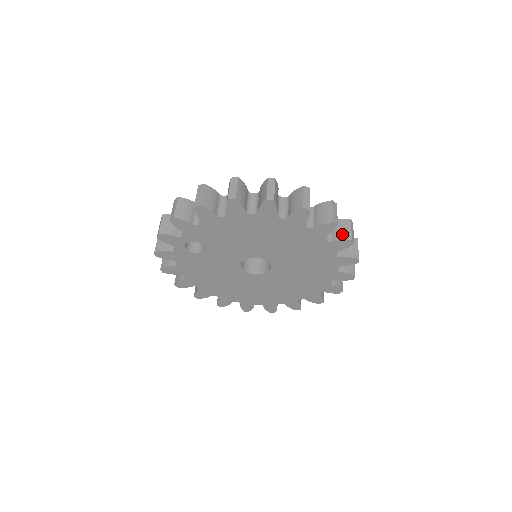
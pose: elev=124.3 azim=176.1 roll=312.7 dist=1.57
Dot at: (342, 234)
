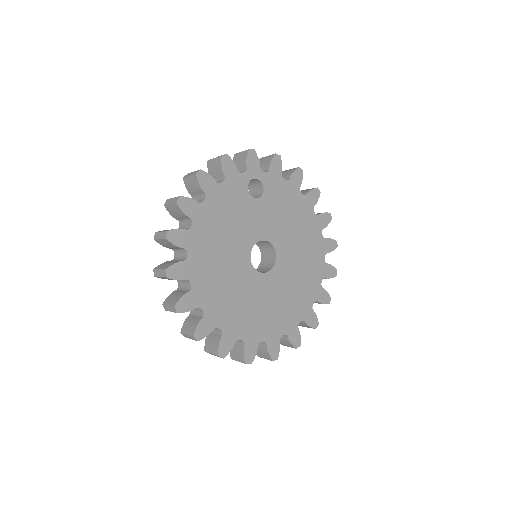
Dot at: occluded
